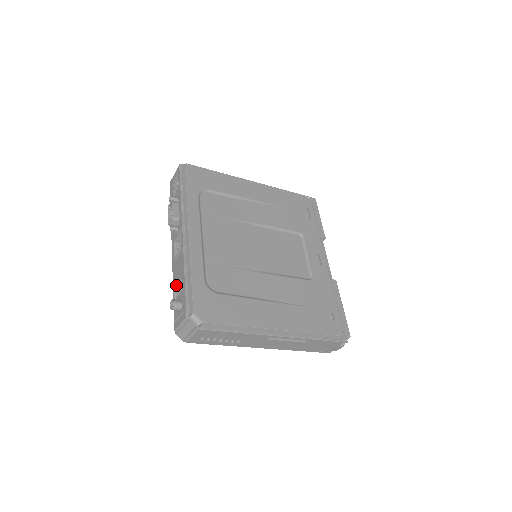
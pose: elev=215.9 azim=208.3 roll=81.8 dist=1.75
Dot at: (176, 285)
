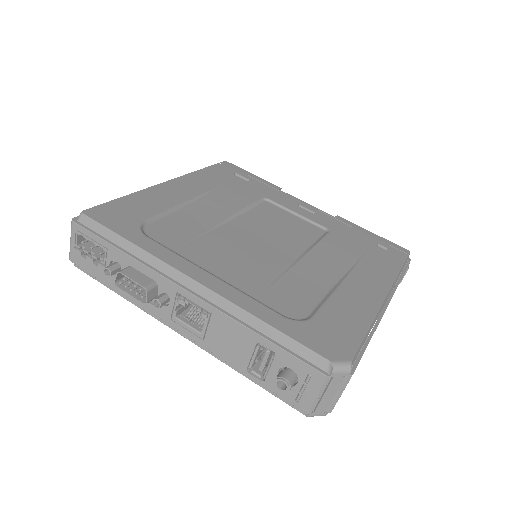
Dot at: (246, 361)
